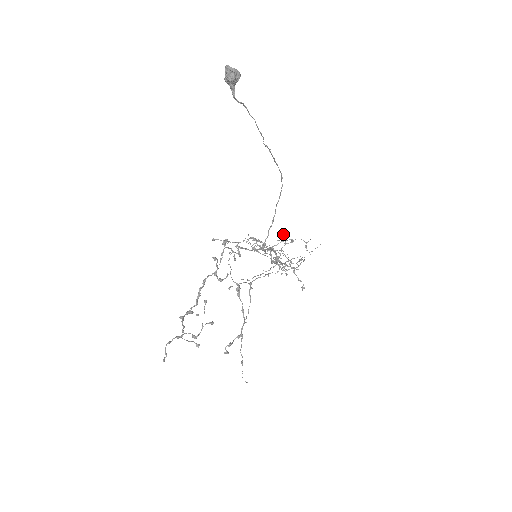
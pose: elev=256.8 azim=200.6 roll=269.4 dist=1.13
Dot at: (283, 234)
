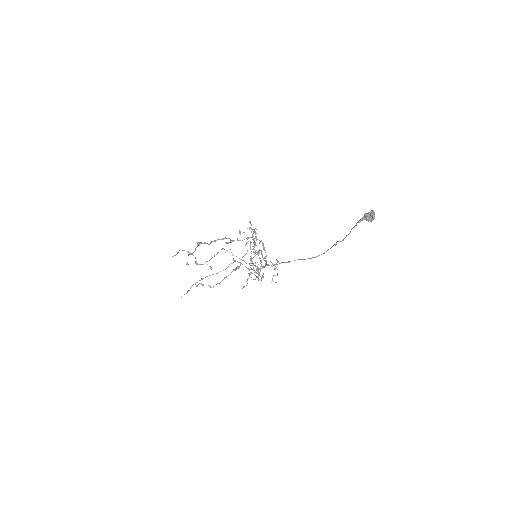
Dot at: (277, 261)
